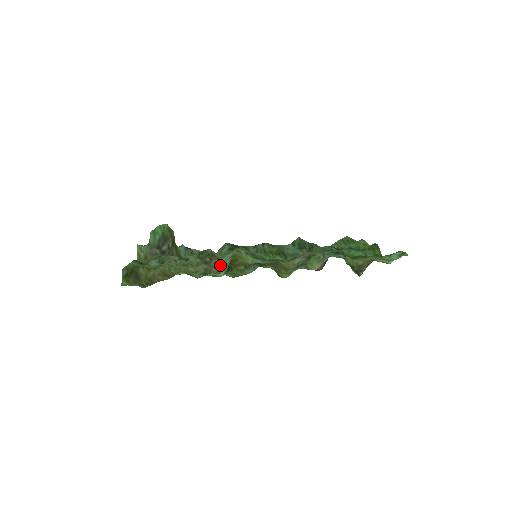
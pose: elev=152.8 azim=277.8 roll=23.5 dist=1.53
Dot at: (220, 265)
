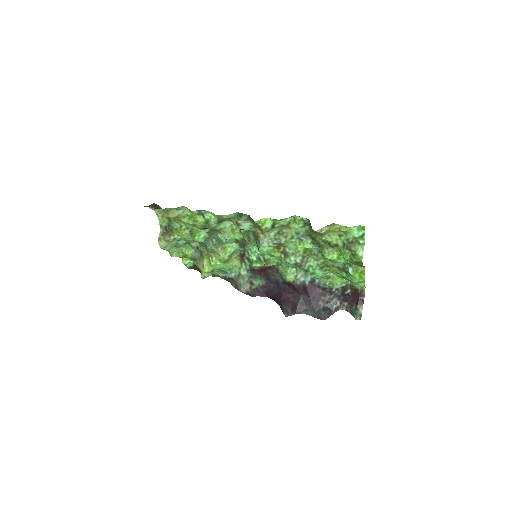
Dot at: (217, 226)
